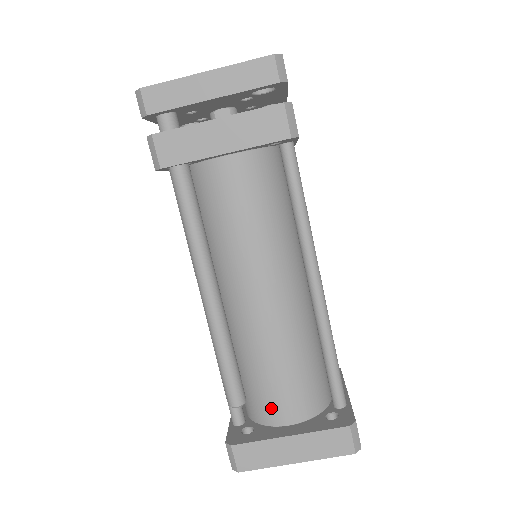
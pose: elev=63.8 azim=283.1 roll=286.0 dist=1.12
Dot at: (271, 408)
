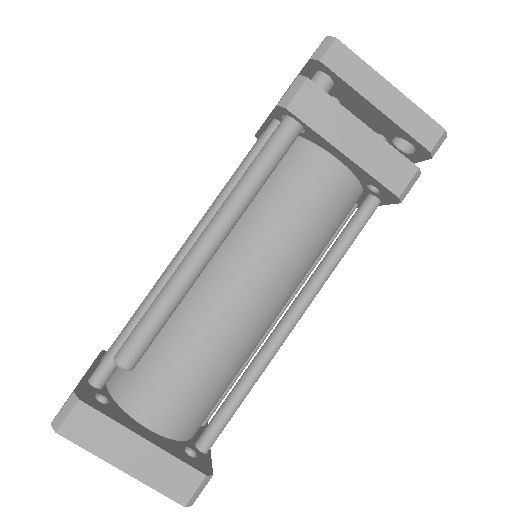
Dot at: (147, 397)
